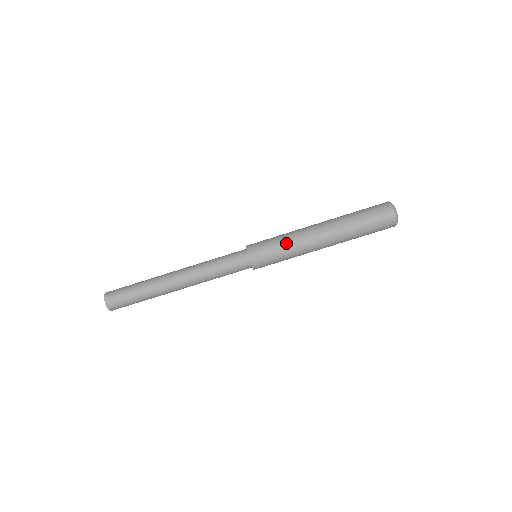
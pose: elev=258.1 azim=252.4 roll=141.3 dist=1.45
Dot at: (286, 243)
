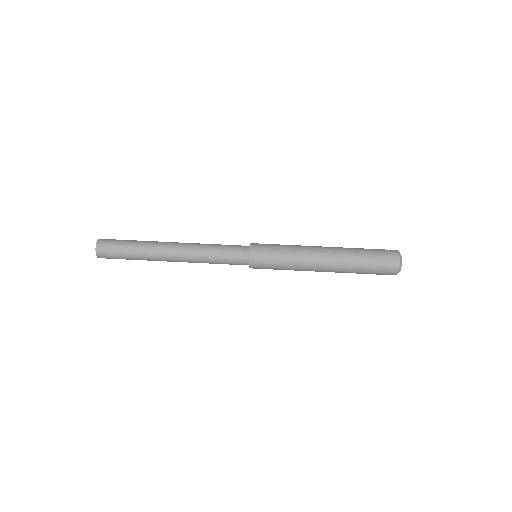
Dot at: (289, 245)
